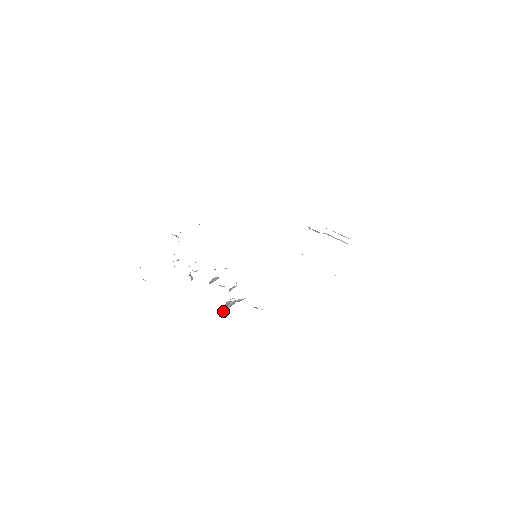
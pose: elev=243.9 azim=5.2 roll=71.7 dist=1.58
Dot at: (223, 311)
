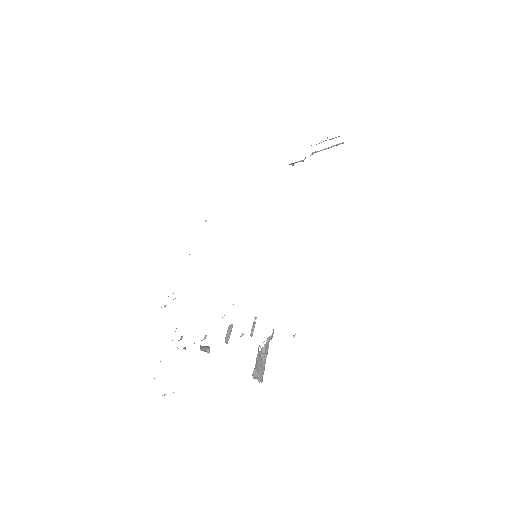
Dot at: (261, 372)
